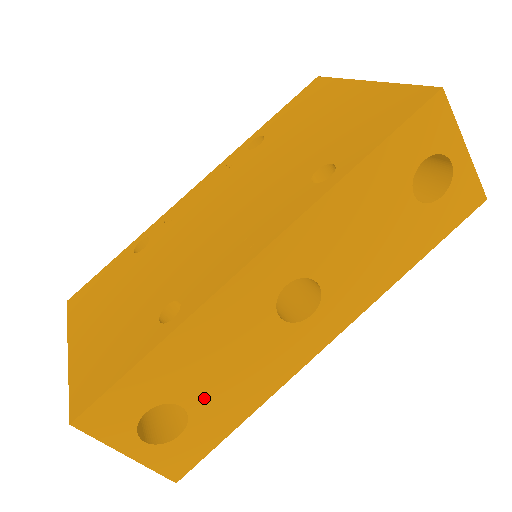
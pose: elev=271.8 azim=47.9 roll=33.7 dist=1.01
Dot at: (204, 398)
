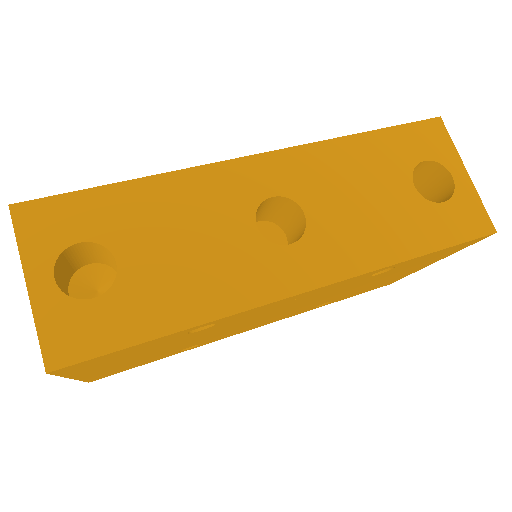
Dot at: (143, 268)
